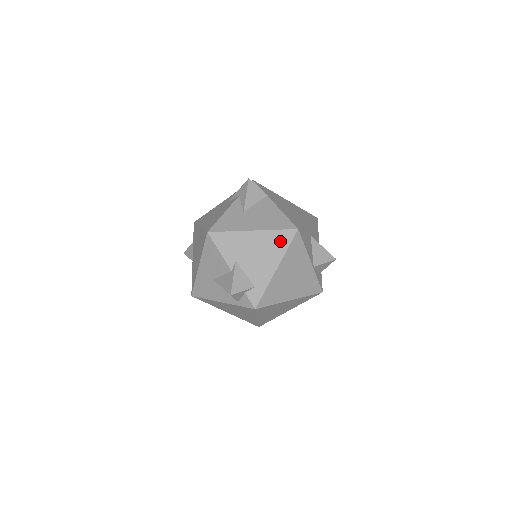
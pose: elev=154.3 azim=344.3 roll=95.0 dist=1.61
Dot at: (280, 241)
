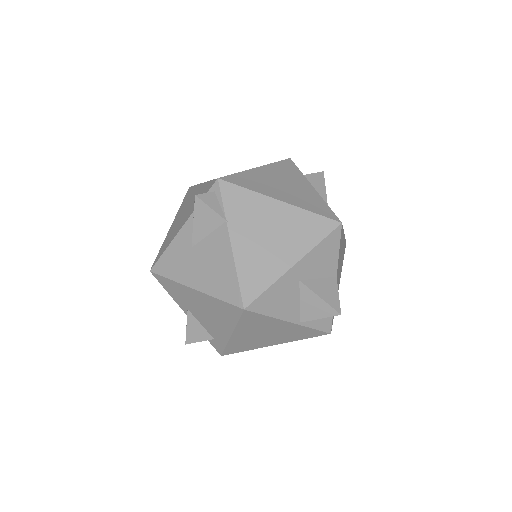
Dot at: (226, 312)
